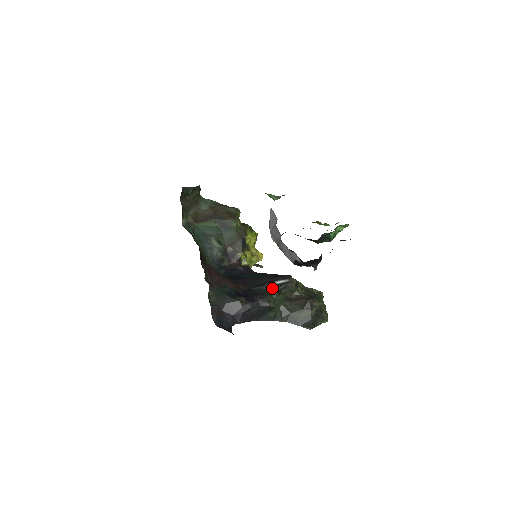
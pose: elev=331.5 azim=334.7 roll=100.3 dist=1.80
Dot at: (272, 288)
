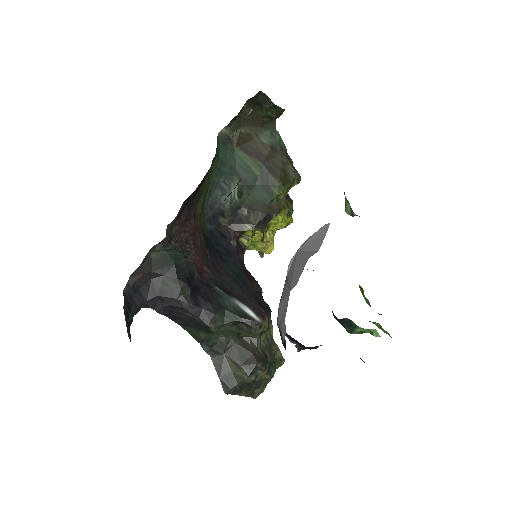
Dot at: (234, 310)
